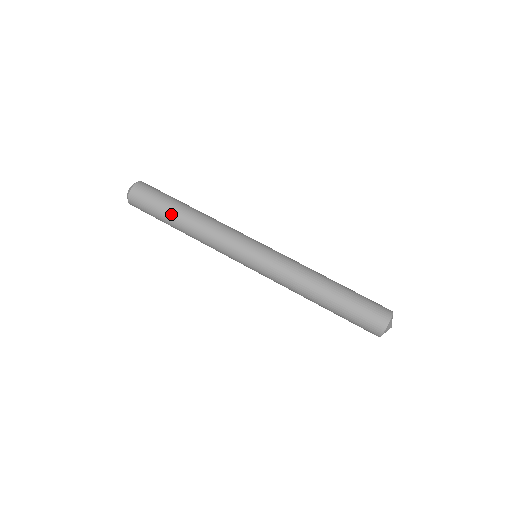
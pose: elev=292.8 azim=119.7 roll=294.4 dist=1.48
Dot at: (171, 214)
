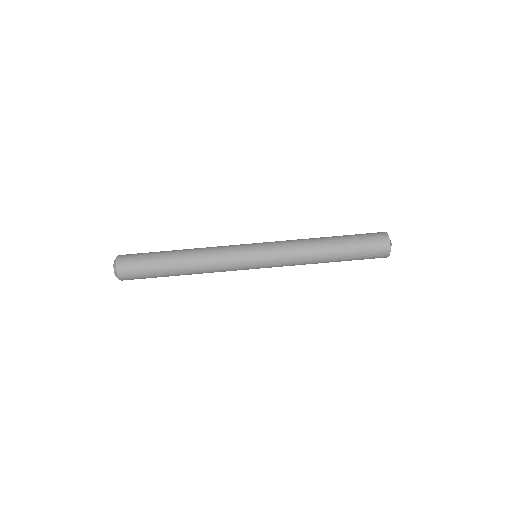
Dot at: (166, 267)
